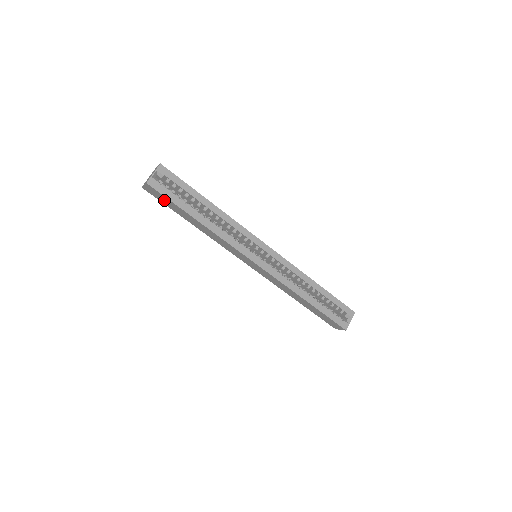
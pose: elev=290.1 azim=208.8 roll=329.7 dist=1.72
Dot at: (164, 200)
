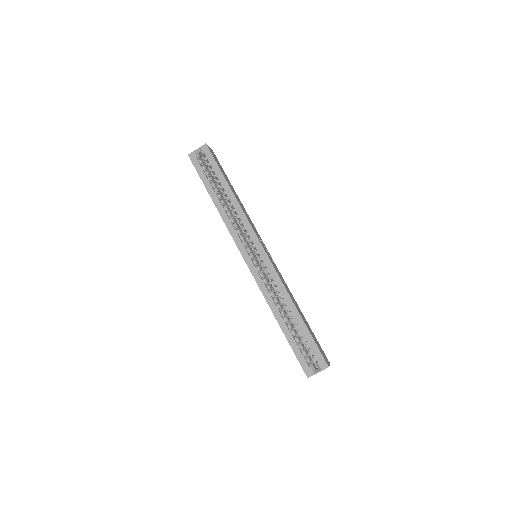
Dot at: occluded
